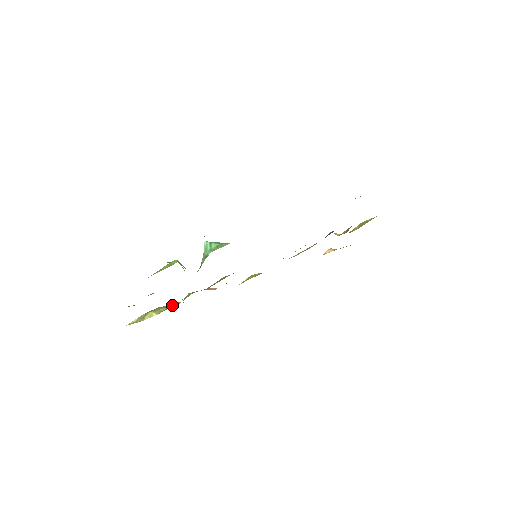
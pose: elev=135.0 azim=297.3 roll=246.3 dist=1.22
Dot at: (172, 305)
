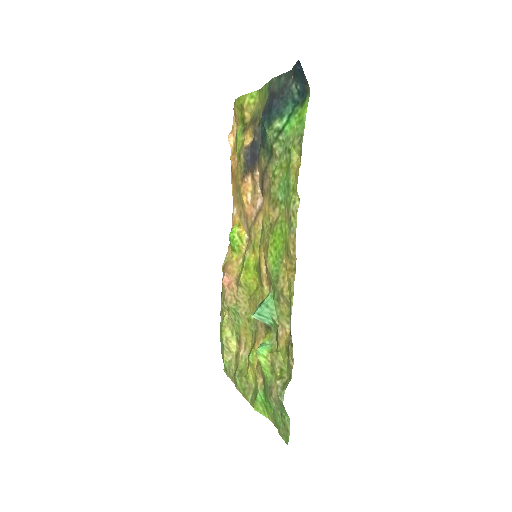
Dot at: (225, 321)
